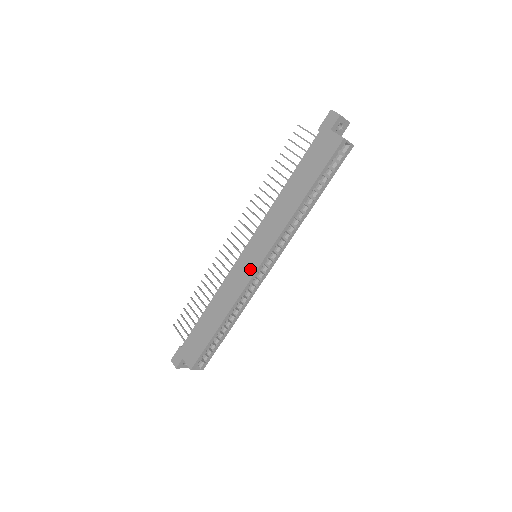
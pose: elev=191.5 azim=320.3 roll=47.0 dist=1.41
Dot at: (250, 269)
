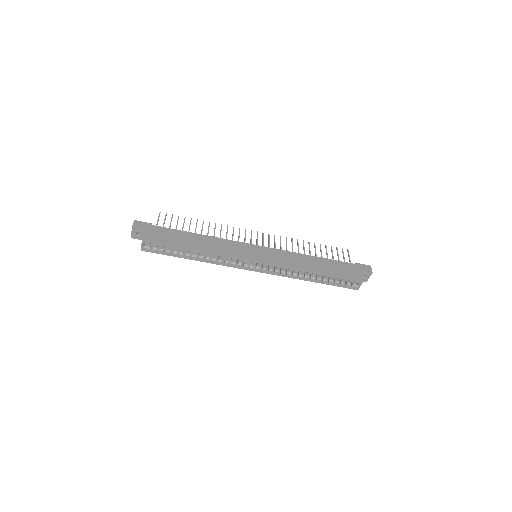
Dot at: (249, 255)
